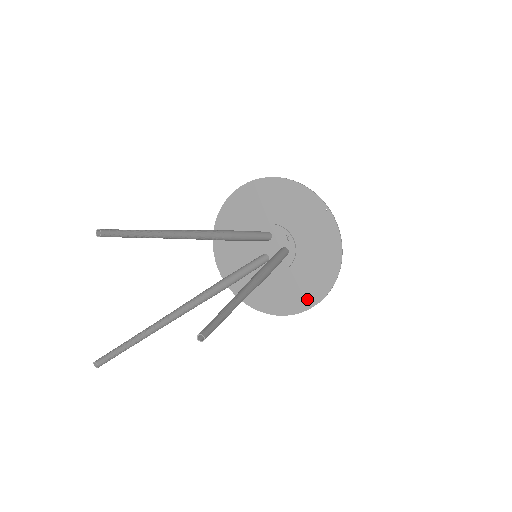
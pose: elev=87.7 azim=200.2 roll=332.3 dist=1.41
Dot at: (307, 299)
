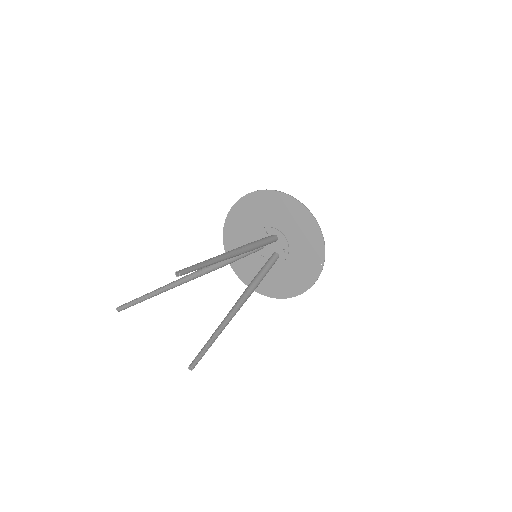
Dot at: (263, 288)
